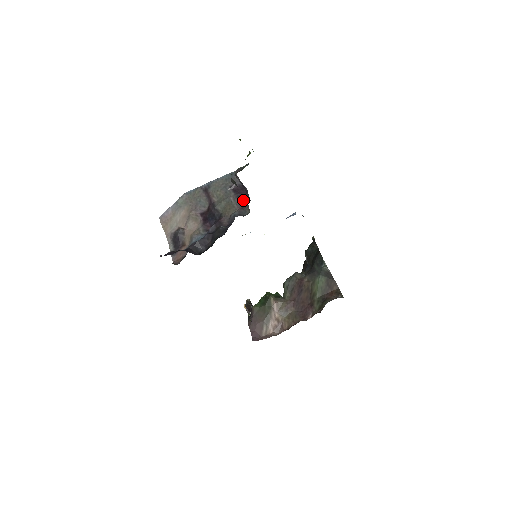
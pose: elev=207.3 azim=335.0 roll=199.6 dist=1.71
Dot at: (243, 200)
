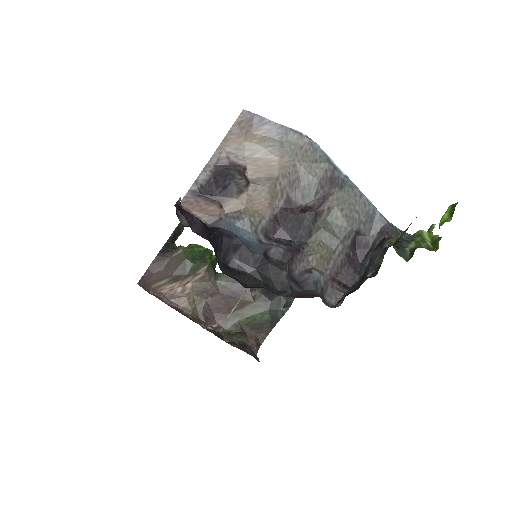
Dot at: (346, 271)
